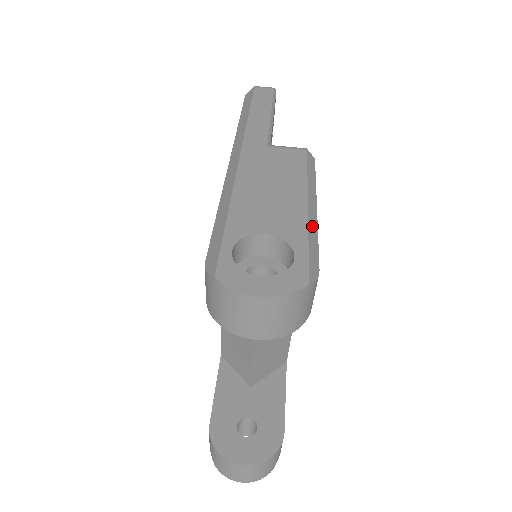
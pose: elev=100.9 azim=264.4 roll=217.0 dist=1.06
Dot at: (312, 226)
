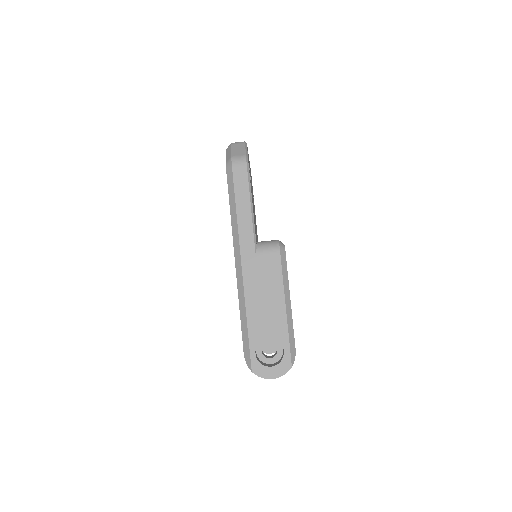
Dot at: (290, 323)
